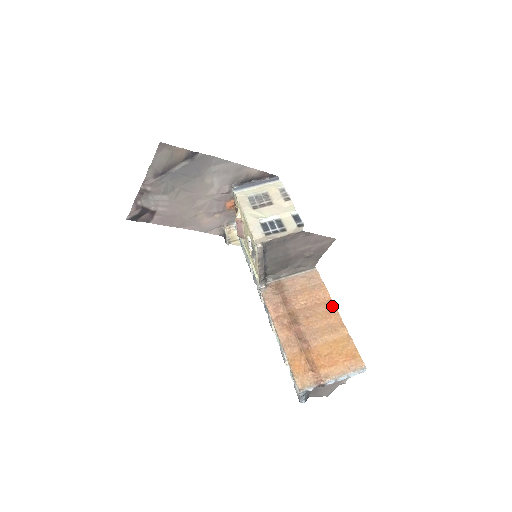
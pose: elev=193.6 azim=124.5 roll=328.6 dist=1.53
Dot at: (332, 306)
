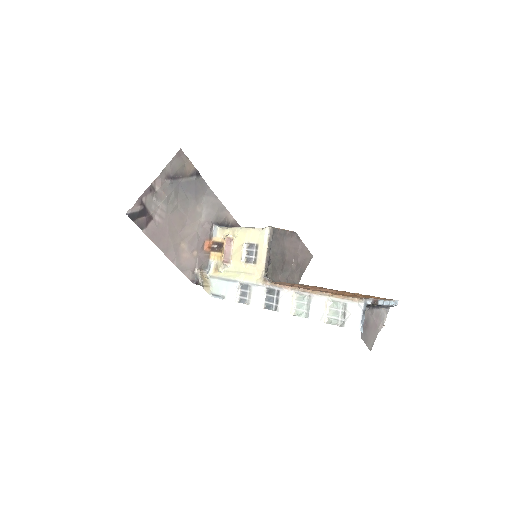
Dot at: occluded
